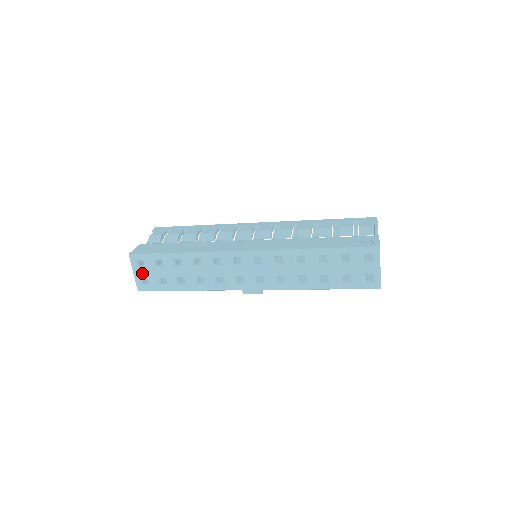
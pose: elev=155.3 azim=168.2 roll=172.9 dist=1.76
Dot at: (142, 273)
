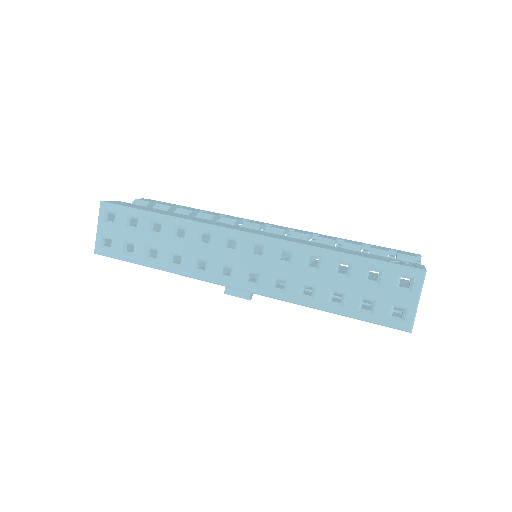
Dot at: (108, 229)
